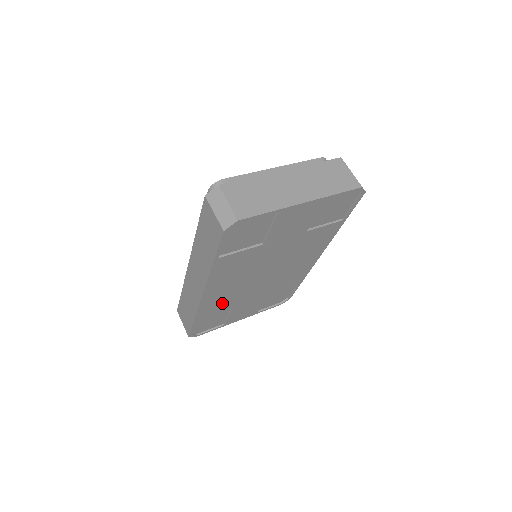
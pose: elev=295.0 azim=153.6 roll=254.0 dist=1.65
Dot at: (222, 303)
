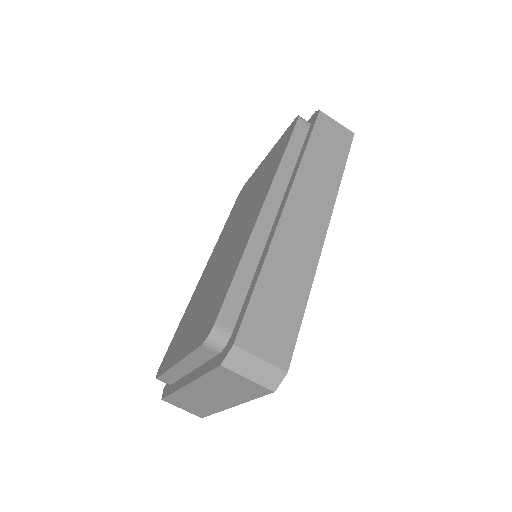
Dot at: occluded
